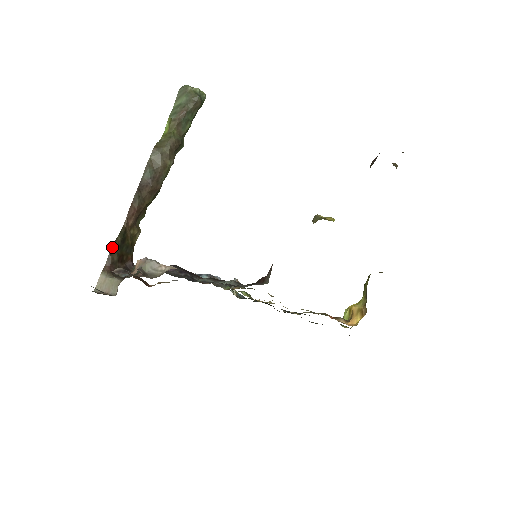
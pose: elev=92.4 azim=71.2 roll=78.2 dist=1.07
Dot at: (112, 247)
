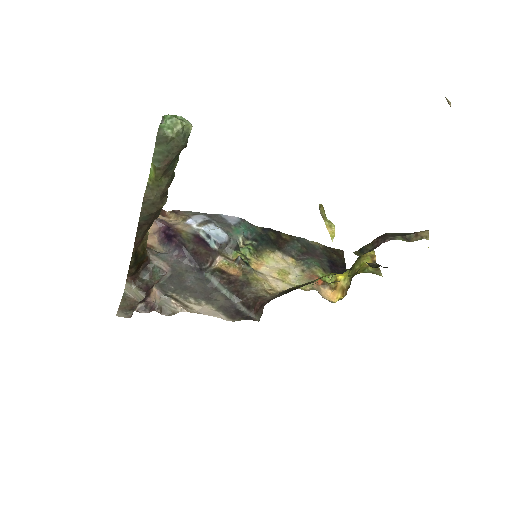
Dot at: (129, 268)
